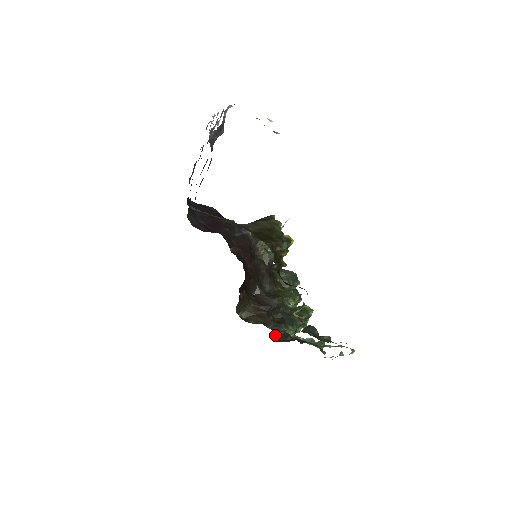
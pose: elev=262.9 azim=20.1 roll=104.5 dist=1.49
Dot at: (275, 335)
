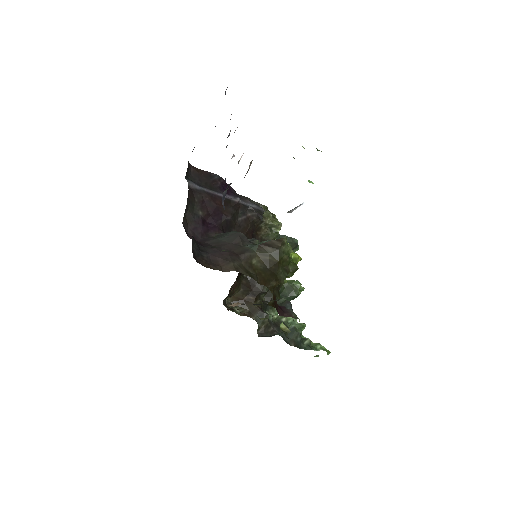
Dot at: (258, 328)
